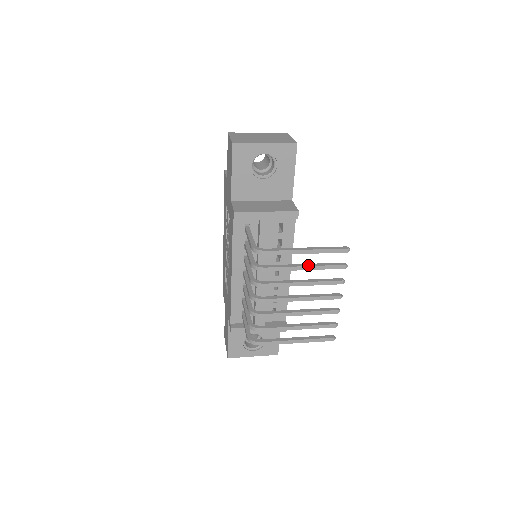
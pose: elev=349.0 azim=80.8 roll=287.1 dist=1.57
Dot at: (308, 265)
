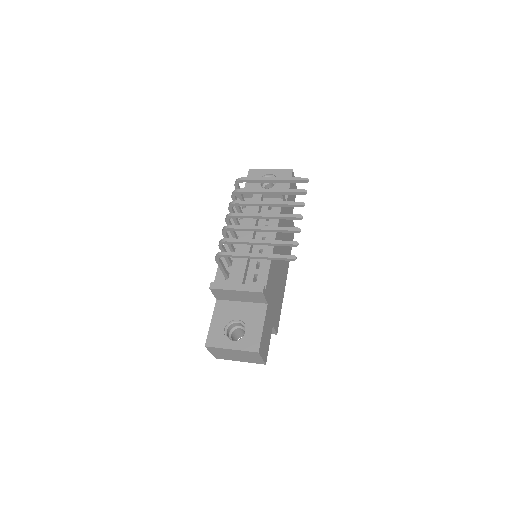
Dot at: (274, 190)
